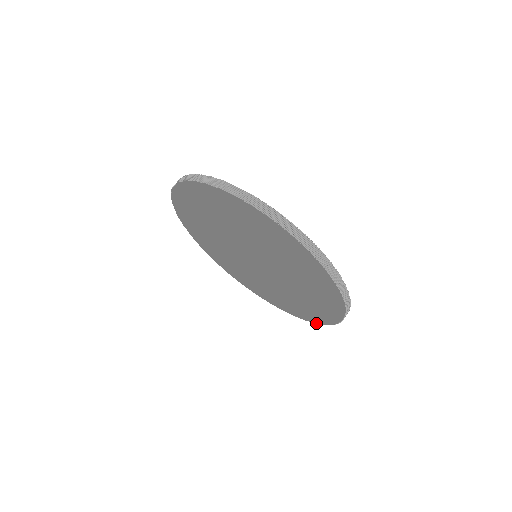
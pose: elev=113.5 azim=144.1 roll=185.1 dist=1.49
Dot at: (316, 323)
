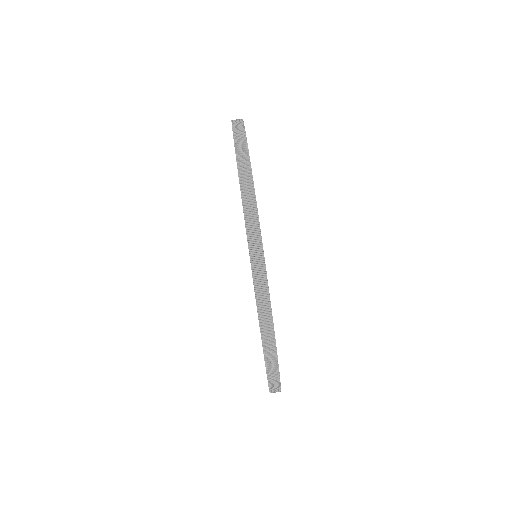
Dot at: occluded
